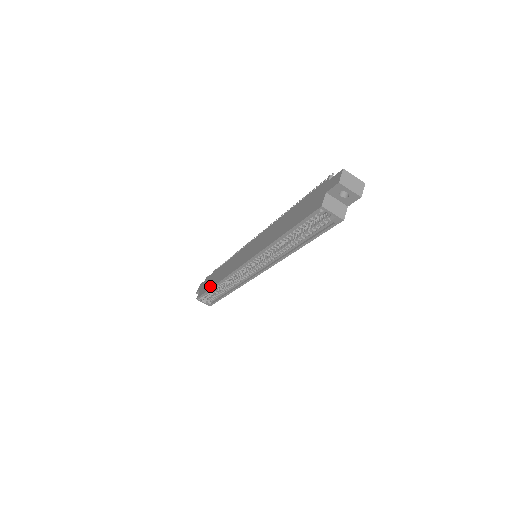
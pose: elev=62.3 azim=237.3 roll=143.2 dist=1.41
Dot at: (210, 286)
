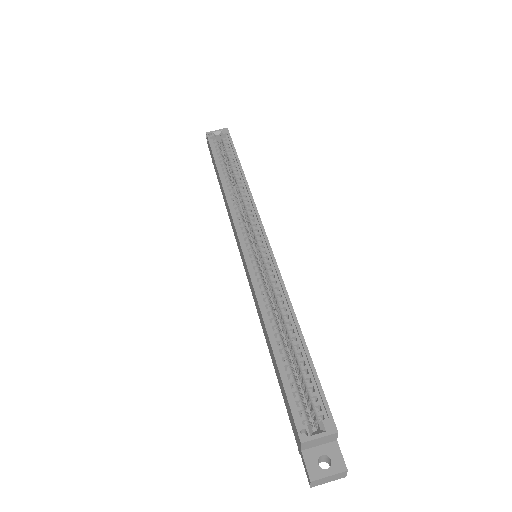
Dot at: (275, 364)
